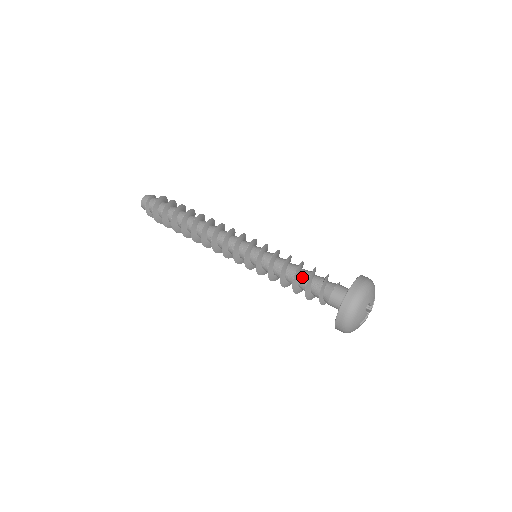
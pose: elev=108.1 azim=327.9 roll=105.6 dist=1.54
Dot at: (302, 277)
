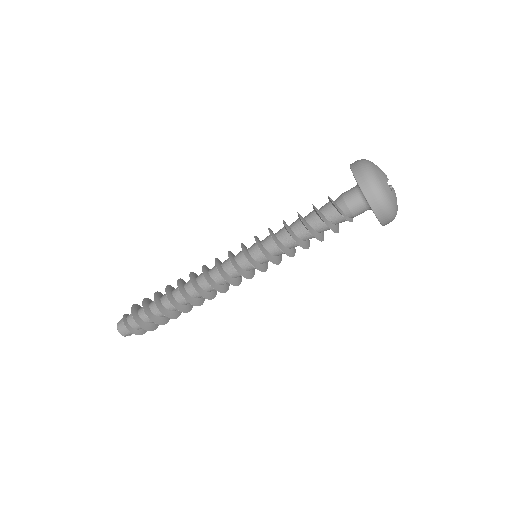
Dot at: (307, 215)
